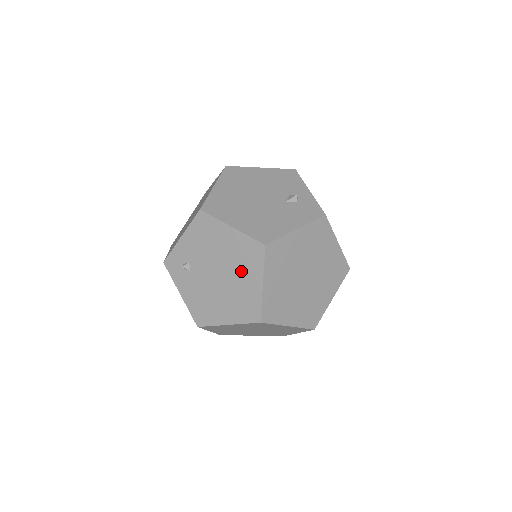
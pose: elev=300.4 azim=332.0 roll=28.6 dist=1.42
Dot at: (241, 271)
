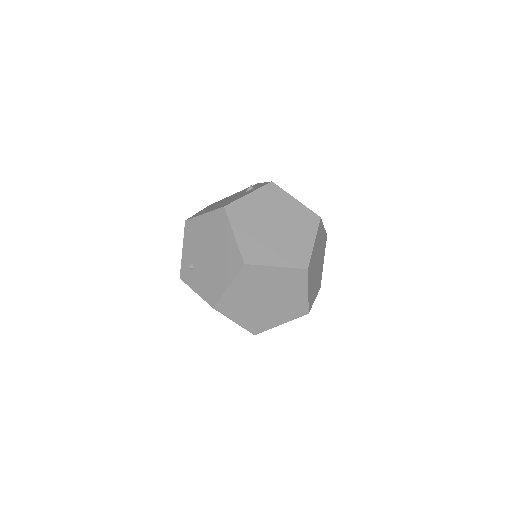
Dot at: (219, 238)
